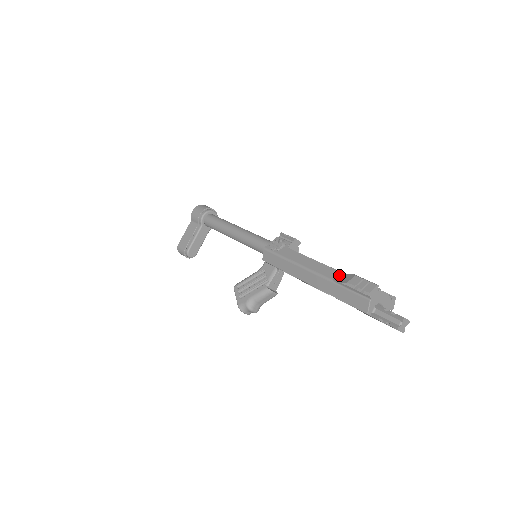
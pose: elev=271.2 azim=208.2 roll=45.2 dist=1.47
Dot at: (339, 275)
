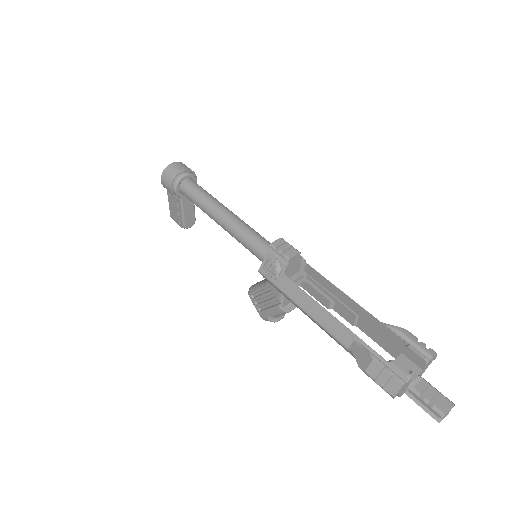
Dot at: (354, 344)
